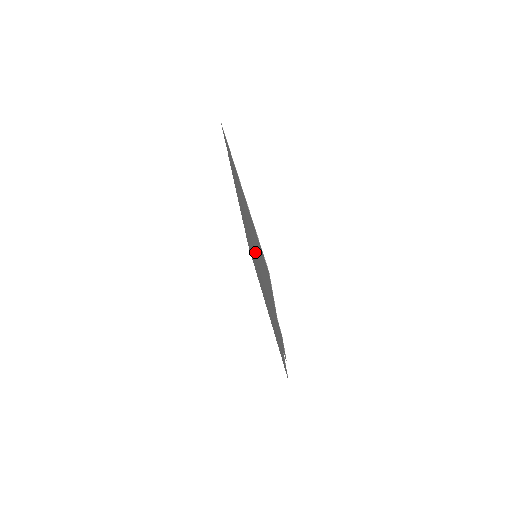
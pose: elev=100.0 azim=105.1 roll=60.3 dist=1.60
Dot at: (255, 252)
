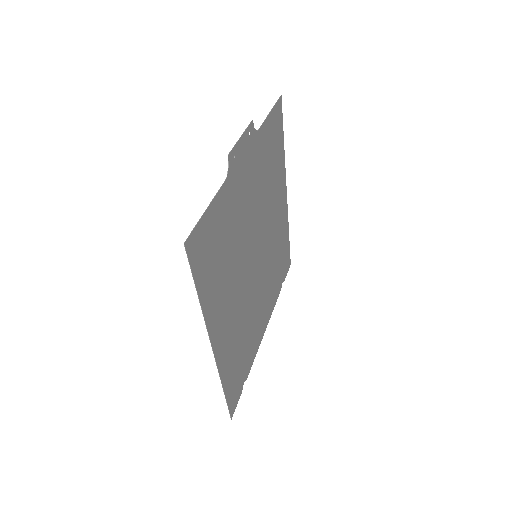
Dot at: (259, 242)
